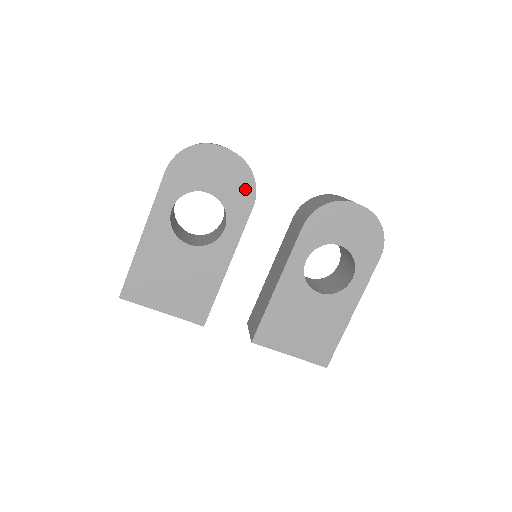
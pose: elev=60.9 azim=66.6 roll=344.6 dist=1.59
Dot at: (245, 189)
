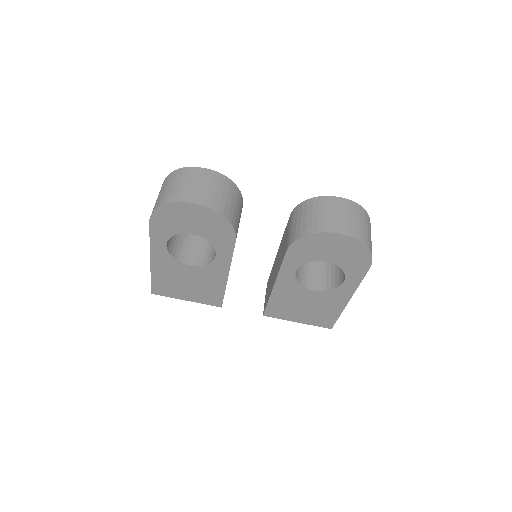
Dot at: (224, 230)
